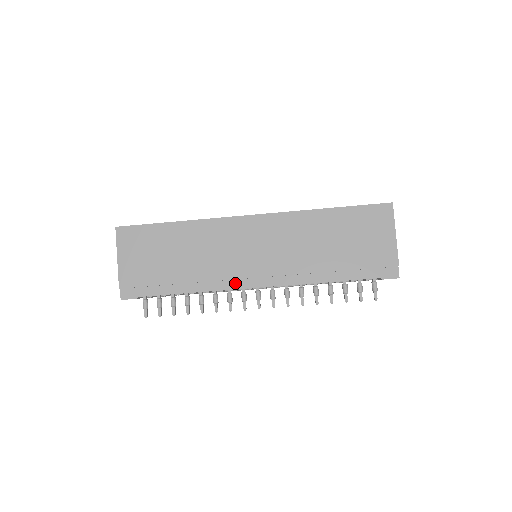
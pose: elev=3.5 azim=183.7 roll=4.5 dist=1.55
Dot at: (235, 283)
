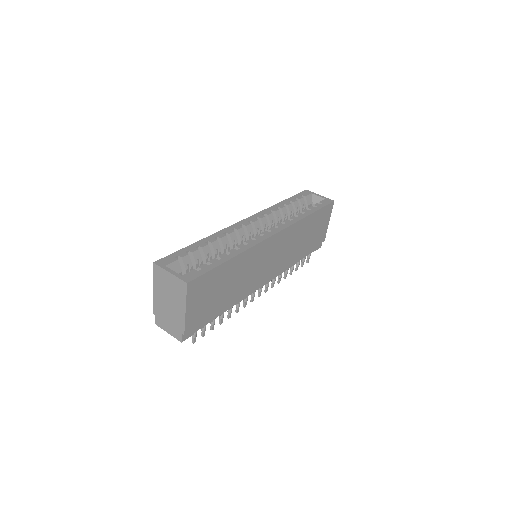
Dot at: (254, 288)
